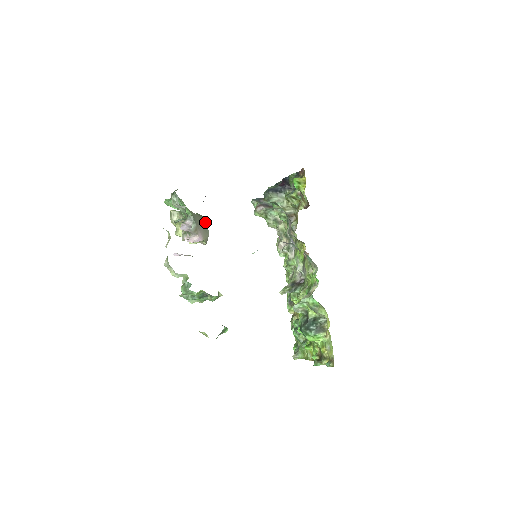
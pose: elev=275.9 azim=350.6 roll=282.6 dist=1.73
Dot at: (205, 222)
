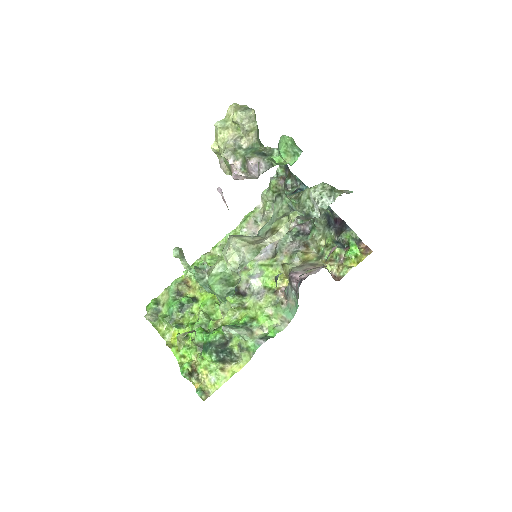
Dot at: occluded
